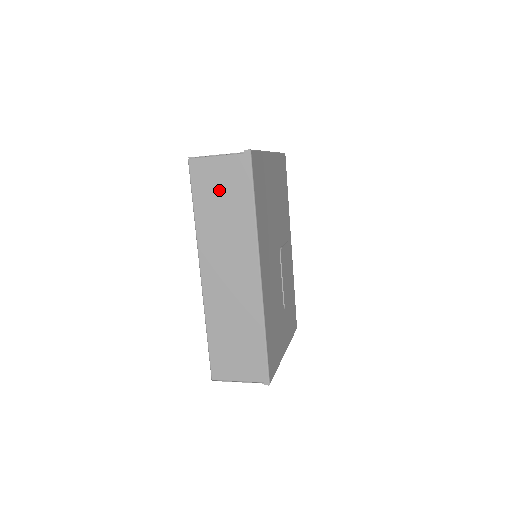
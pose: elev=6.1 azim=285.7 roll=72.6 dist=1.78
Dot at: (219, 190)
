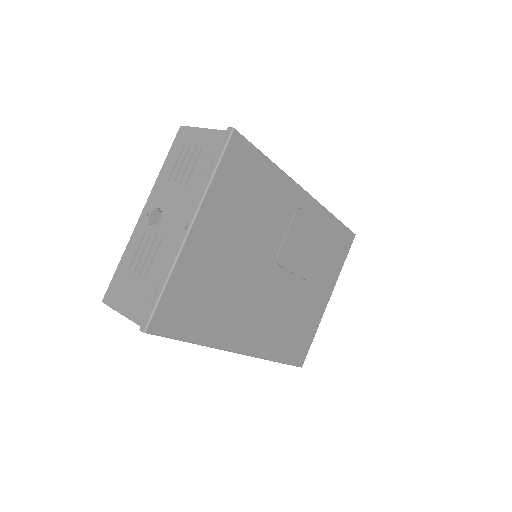
Dot at: occluded
